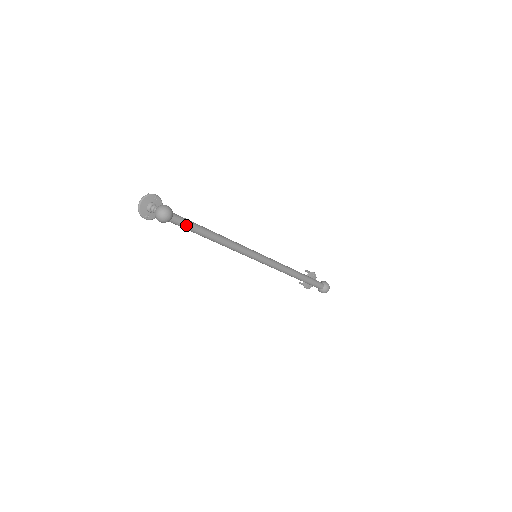
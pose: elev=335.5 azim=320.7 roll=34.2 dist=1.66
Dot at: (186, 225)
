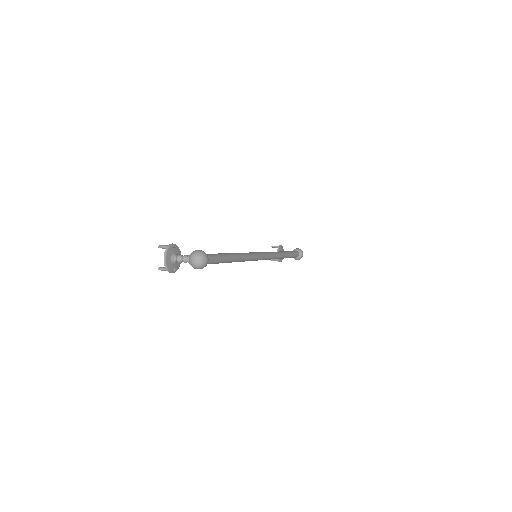
Dot at: (217, 260)
